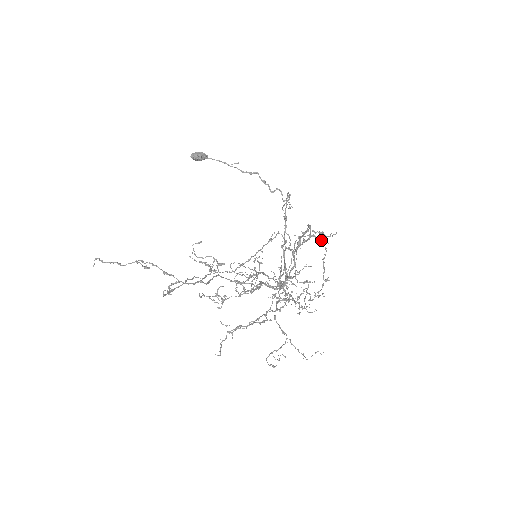
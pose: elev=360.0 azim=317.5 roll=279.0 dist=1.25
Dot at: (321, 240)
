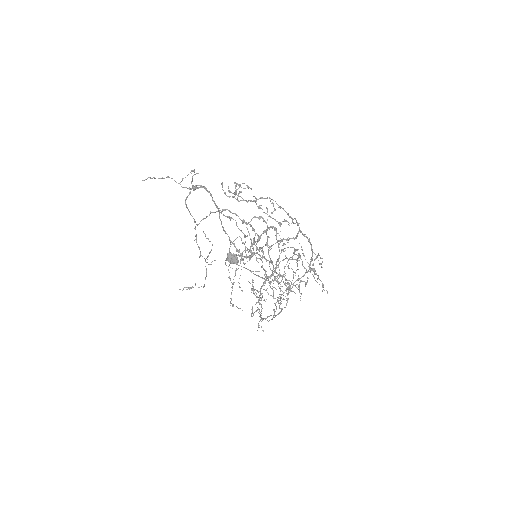
Dot at: occluded
